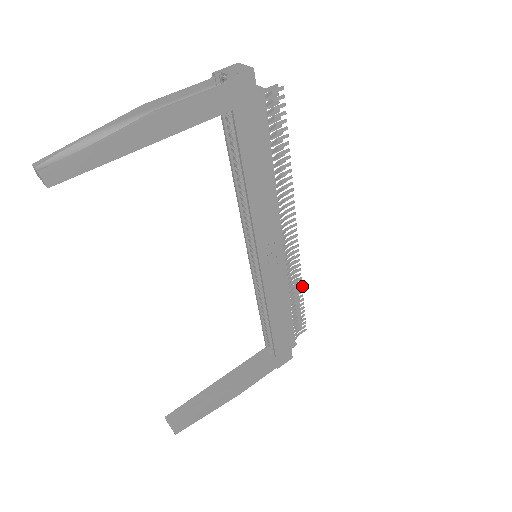
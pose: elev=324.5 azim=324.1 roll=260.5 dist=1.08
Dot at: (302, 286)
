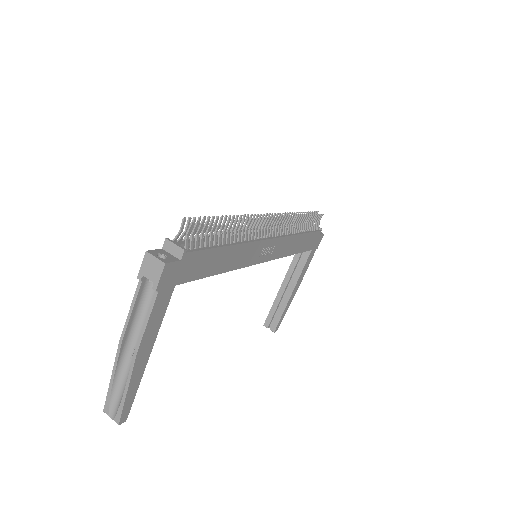
Dot at: (302, 215)
